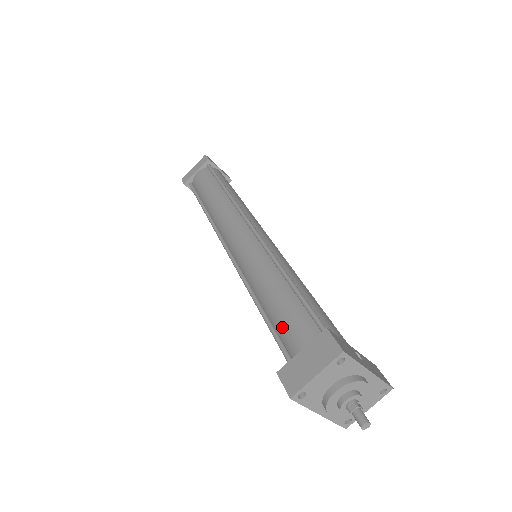
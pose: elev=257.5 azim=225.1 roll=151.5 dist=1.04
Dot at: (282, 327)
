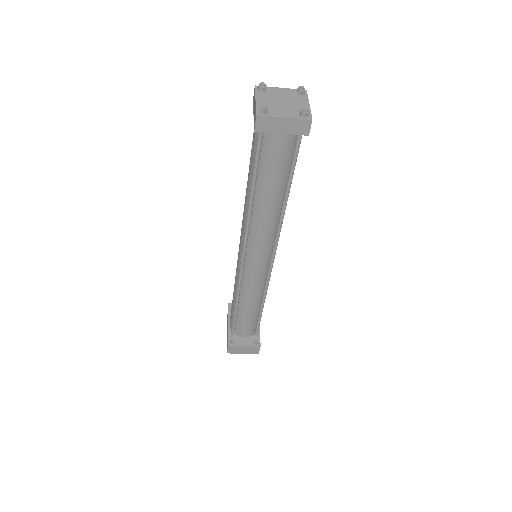
Dot at: (241, 321)
